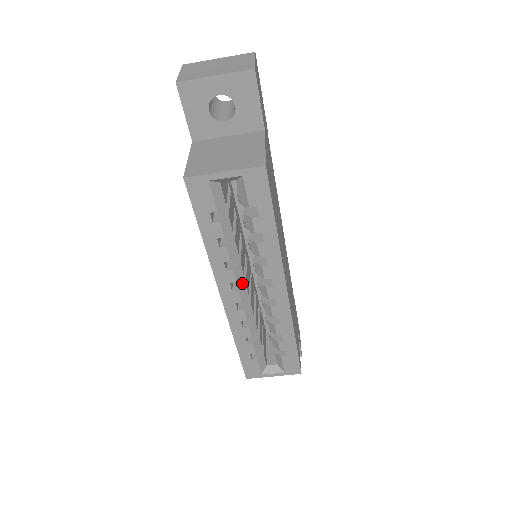
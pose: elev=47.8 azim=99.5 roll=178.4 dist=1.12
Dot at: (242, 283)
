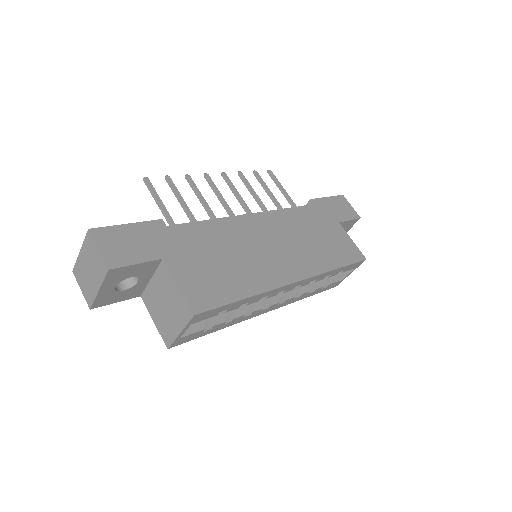
Dot at: (267, 298)
